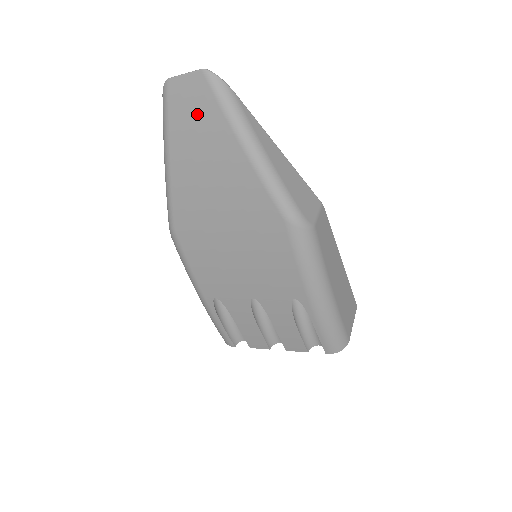
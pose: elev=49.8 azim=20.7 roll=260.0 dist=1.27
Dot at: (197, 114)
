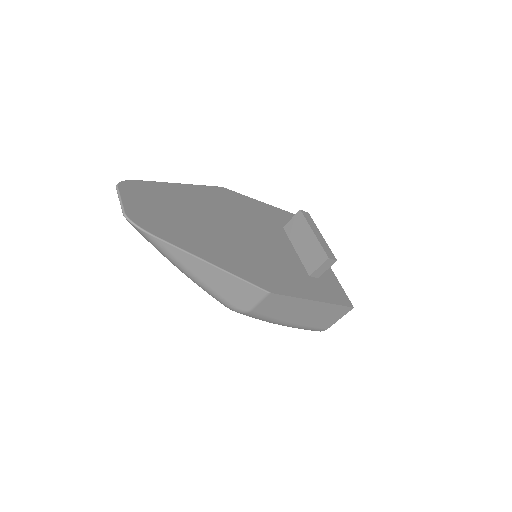
Dot at: occluded
